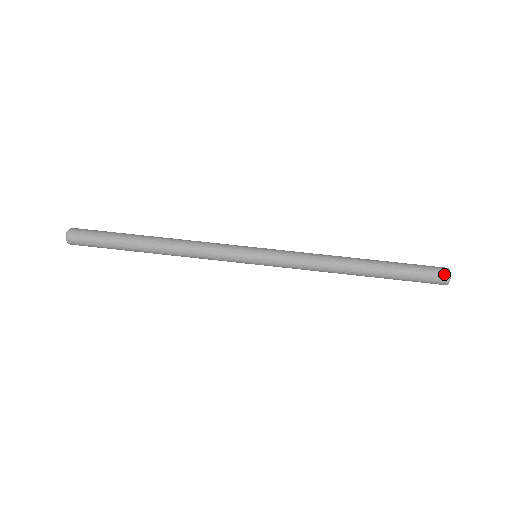
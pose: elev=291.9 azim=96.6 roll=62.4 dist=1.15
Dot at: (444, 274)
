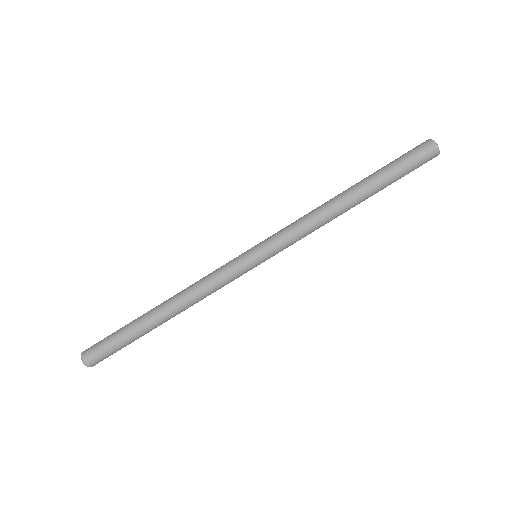
Dot at: (428, 145)
